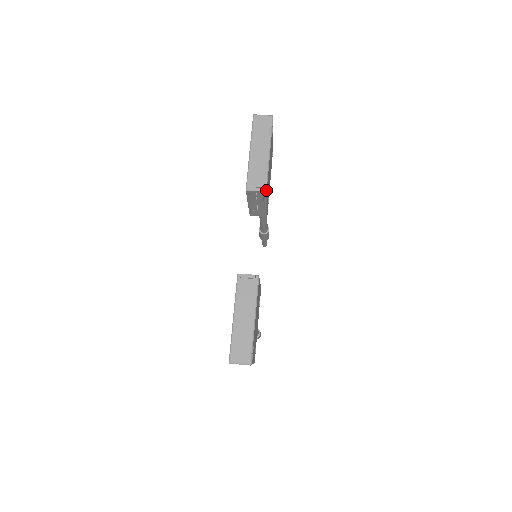
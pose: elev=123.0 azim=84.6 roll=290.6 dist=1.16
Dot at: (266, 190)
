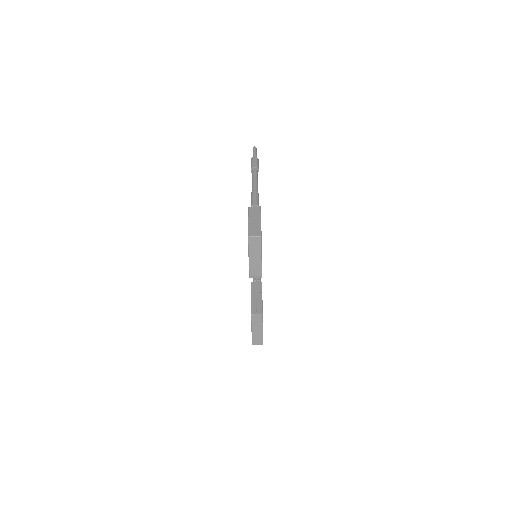
Dot at: occluded
